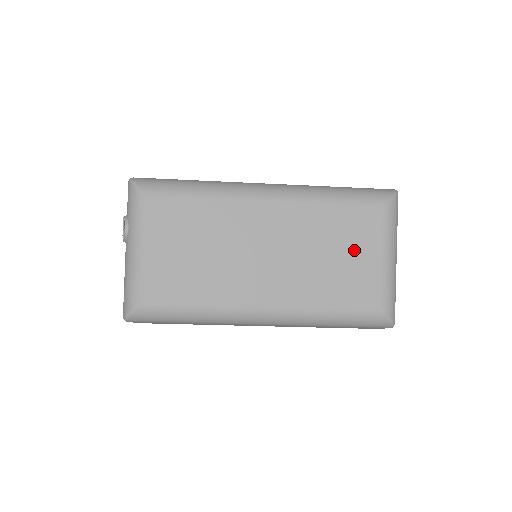
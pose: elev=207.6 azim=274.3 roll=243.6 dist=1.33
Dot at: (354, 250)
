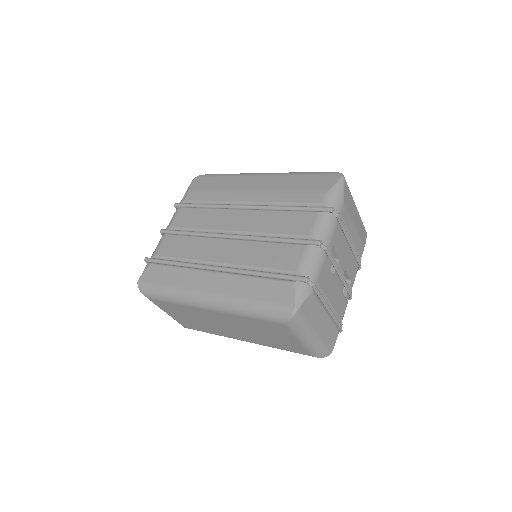
Dot at: (278, 335)
